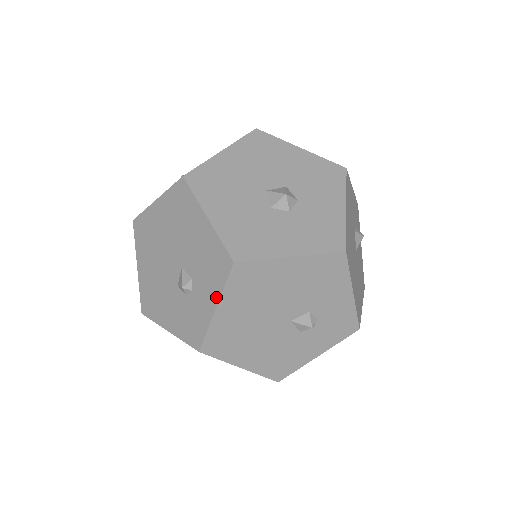
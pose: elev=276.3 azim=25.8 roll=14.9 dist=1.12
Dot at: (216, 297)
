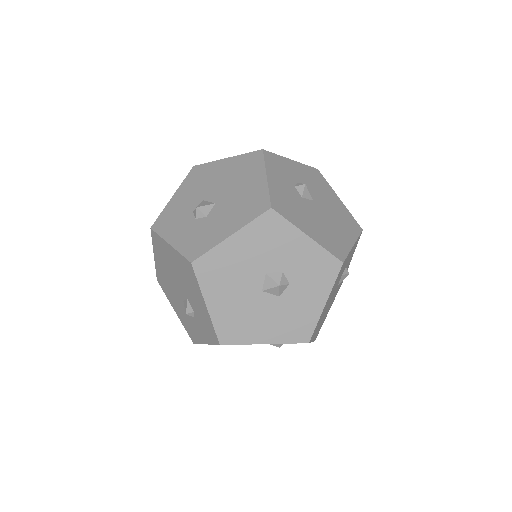
Dot at: occluded
